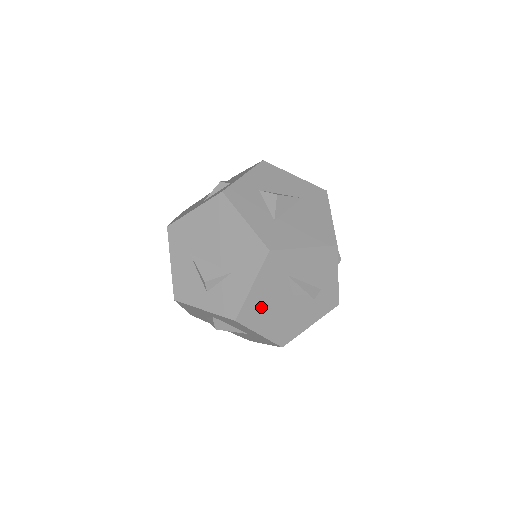
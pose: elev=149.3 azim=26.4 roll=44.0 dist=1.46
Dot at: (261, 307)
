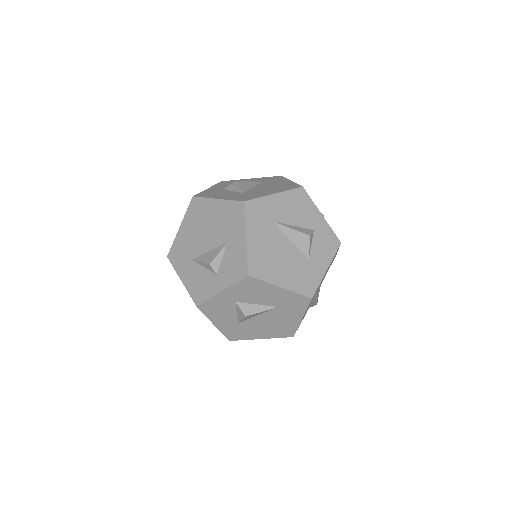
Dot at: (266, 257)
